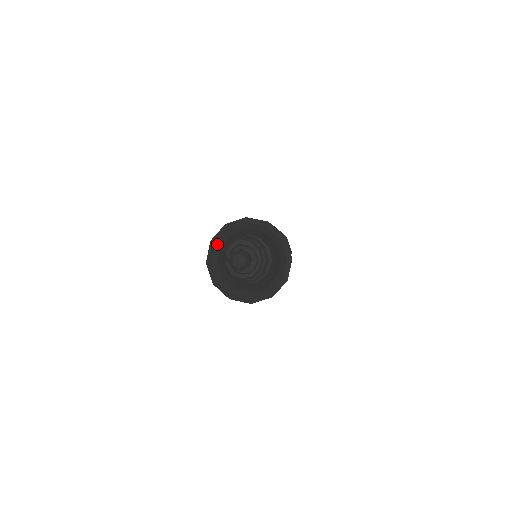
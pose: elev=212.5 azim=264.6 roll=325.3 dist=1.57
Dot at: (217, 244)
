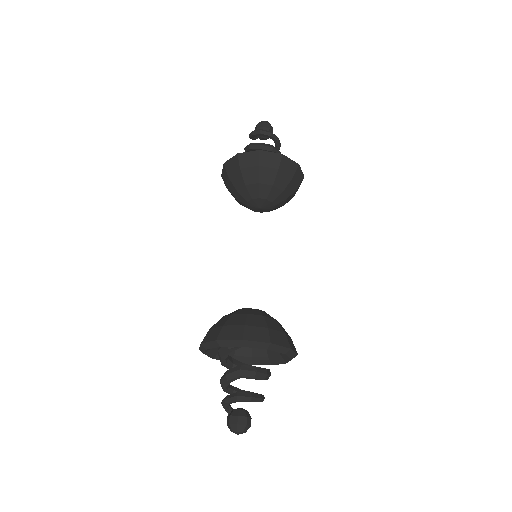
Dot at: occluded
